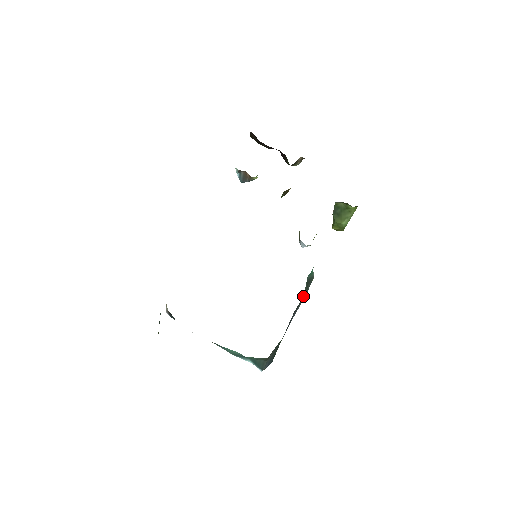
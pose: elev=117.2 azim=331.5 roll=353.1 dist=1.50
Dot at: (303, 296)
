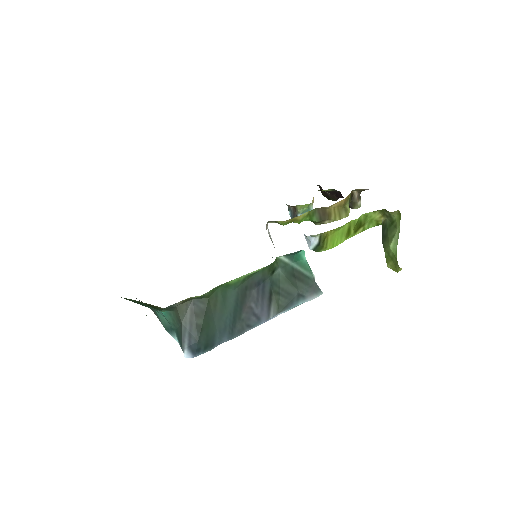
Dot at: (285, 291)
